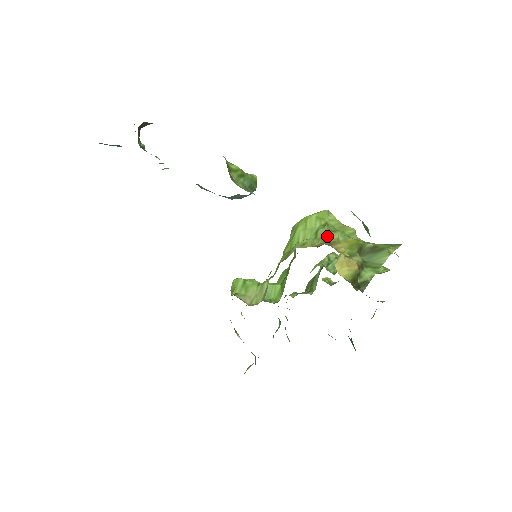
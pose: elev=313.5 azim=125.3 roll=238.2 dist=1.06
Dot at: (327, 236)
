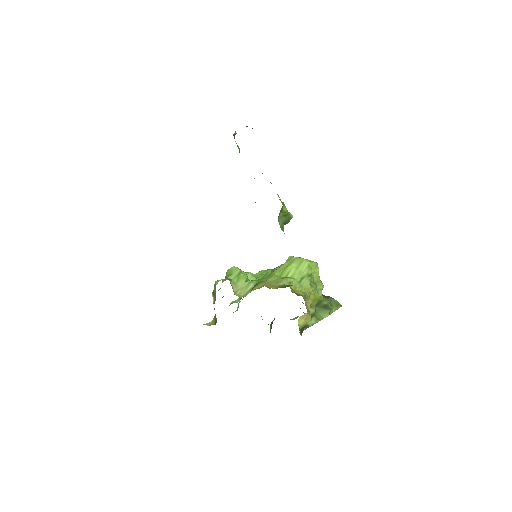
Dot at: (306, 287)
